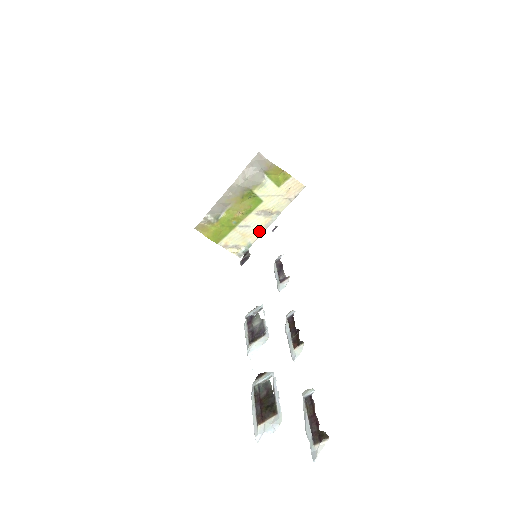
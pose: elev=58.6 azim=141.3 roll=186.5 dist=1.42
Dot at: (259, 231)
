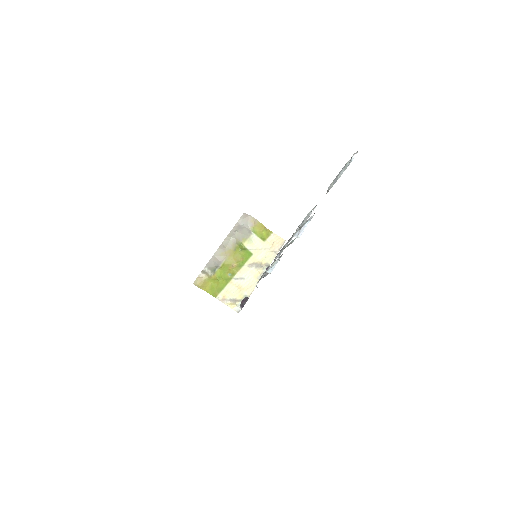
Dot at: (253, 283)
